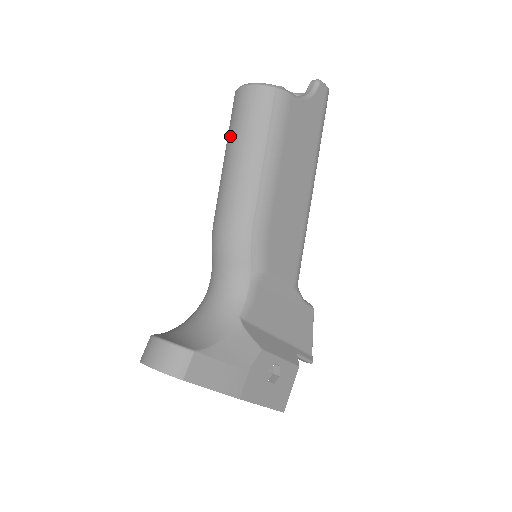
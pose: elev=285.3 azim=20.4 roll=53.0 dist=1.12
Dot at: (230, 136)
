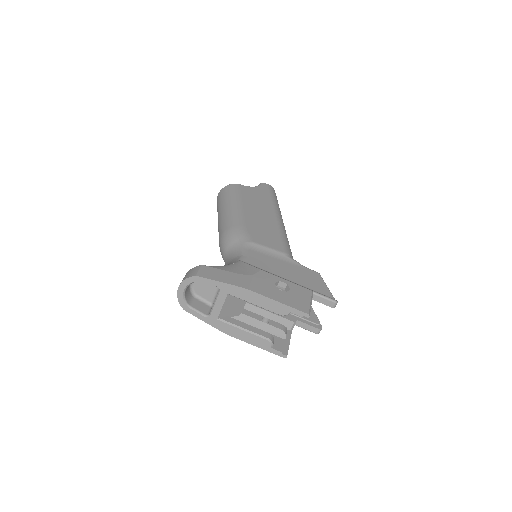
Dot at: occluded
